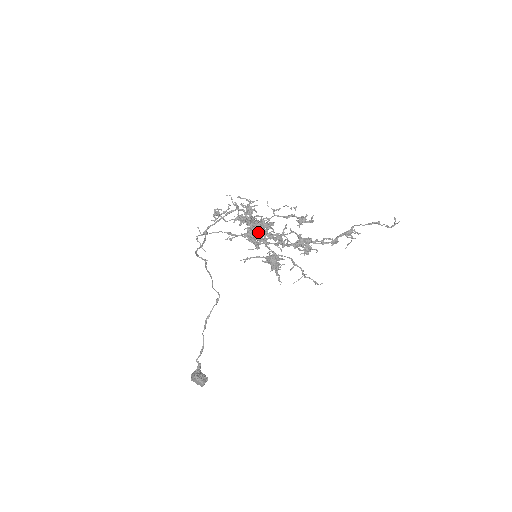
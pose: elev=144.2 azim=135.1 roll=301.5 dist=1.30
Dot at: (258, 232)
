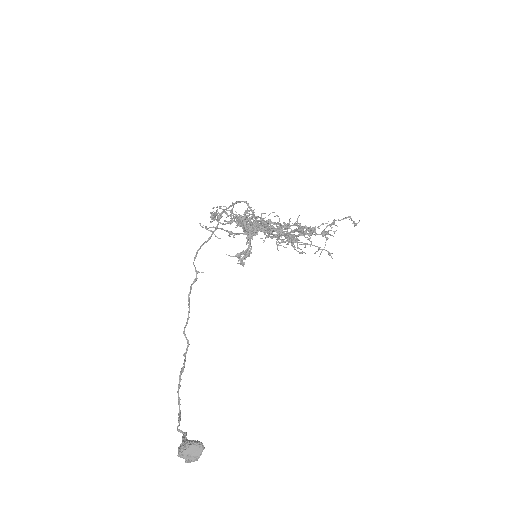
Dot at: occluded
